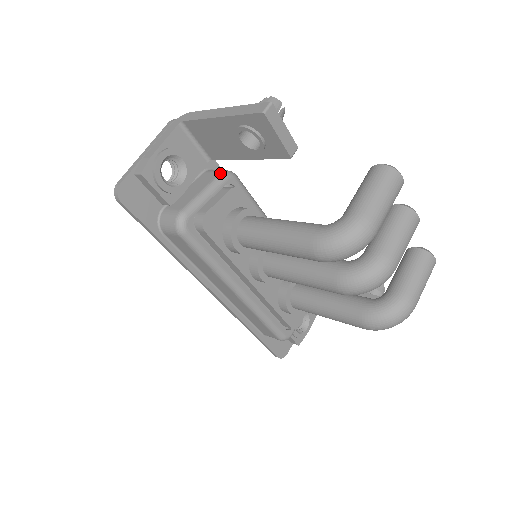
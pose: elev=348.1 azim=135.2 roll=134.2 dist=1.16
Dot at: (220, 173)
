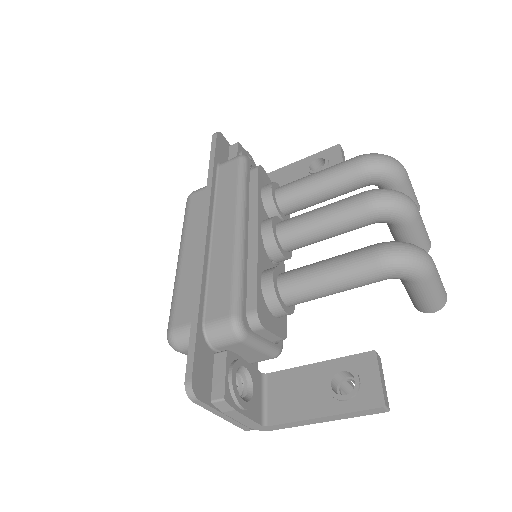
Dot at: occluded
